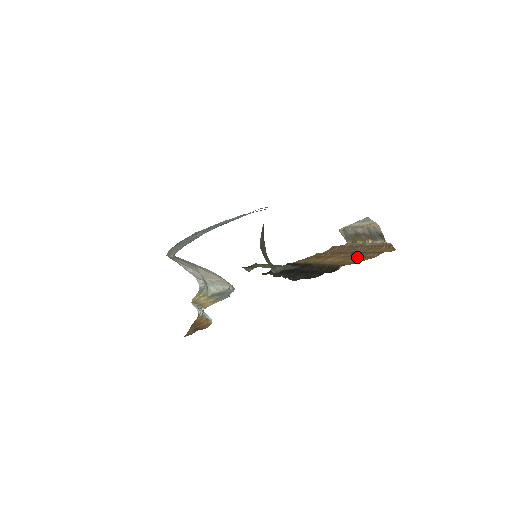
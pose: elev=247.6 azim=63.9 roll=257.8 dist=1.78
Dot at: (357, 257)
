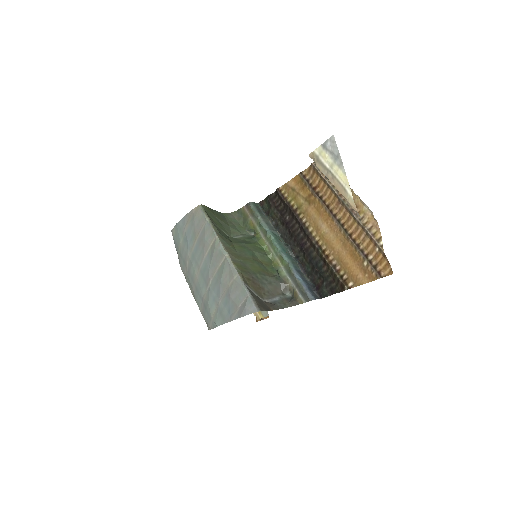
Dot at: (354, 258)
